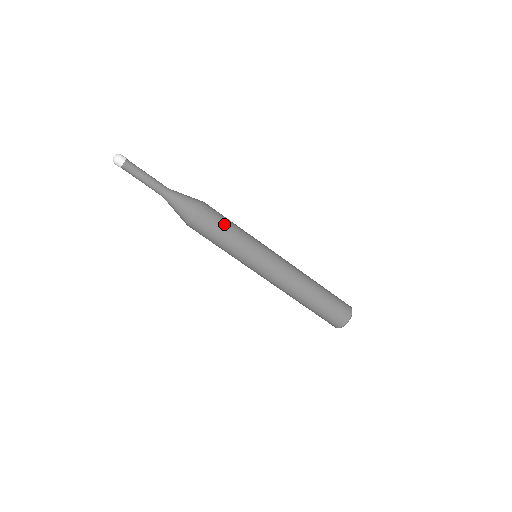
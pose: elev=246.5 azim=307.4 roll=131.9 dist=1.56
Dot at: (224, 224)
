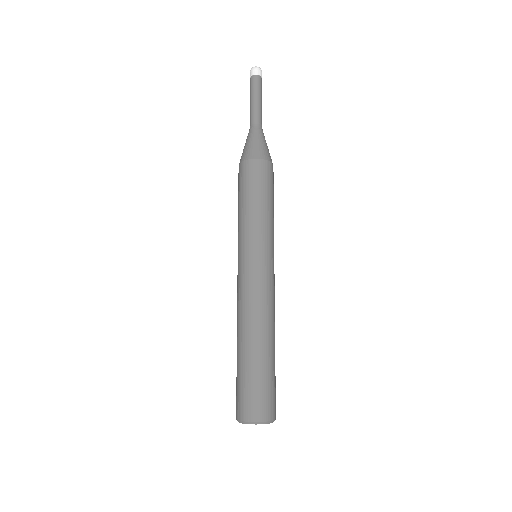
Dot at: (271, 195)
